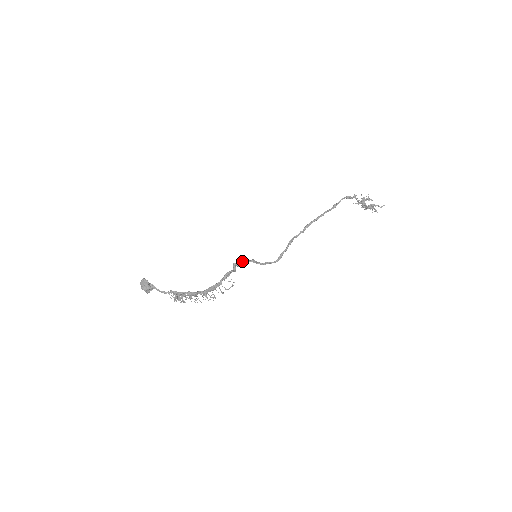
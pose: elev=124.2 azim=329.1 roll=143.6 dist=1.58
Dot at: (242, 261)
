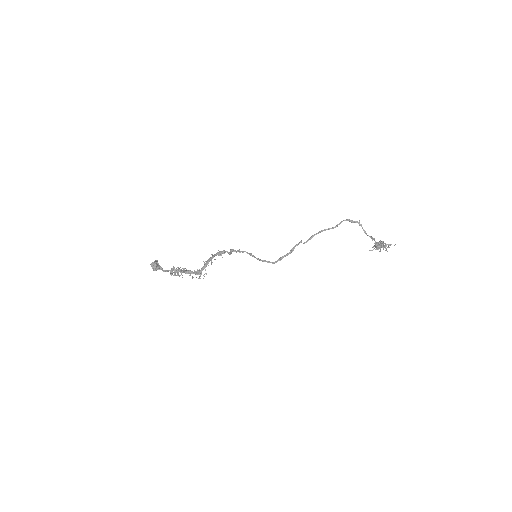
Dot at: (240, 251)
